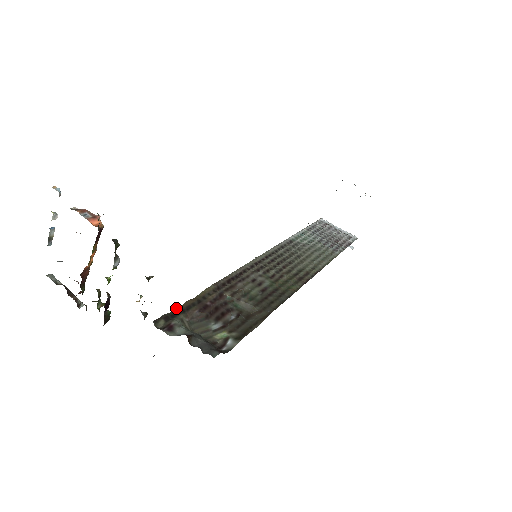
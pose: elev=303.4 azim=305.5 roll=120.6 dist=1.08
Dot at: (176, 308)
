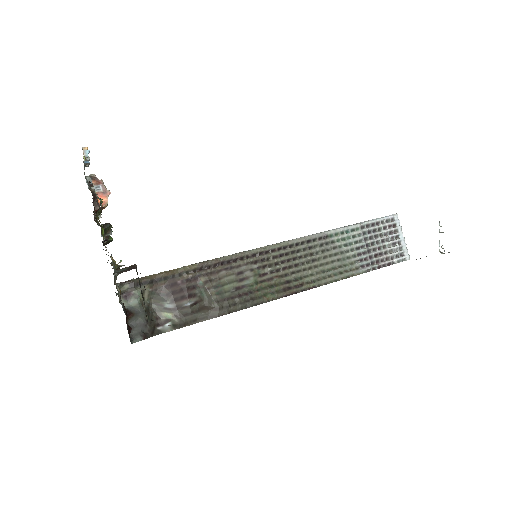
Dot at: (148, 276)
